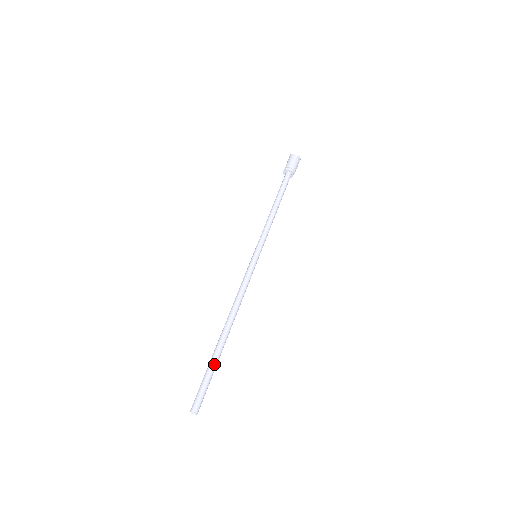
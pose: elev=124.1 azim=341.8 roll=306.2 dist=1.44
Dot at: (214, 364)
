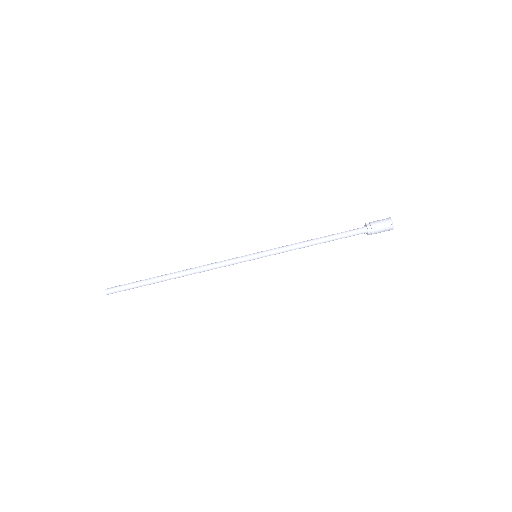
Dot at: (145, 282)
